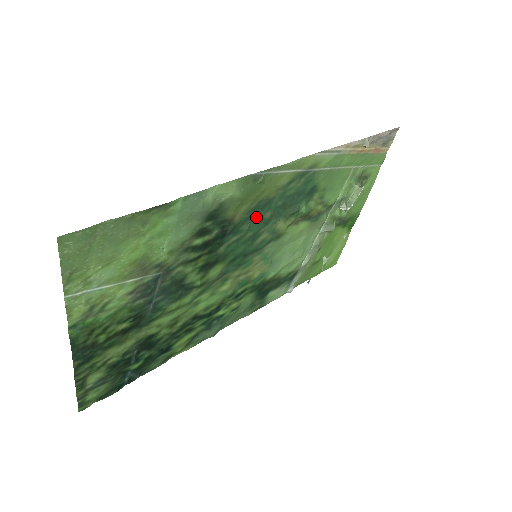
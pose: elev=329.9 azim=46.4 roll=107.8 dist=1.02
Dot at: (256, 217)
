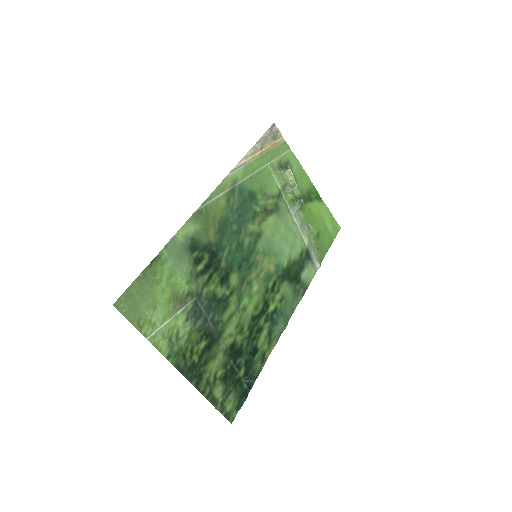
Dot at: (227, 233)
